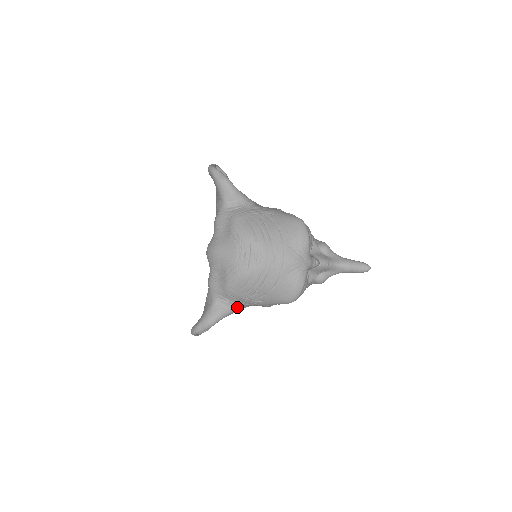
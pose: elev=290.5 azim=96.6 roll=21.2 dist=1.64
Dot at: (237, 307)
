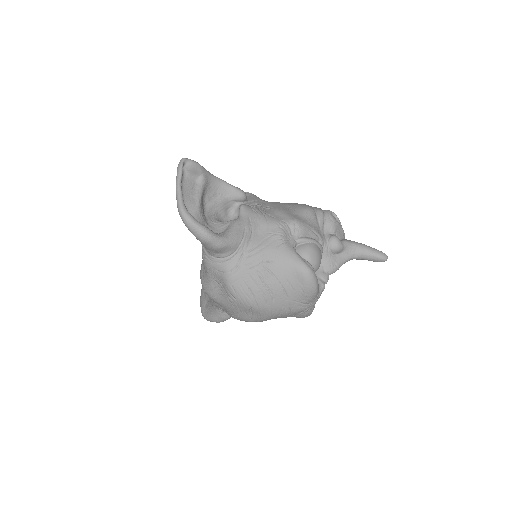
Dot at: occluded
